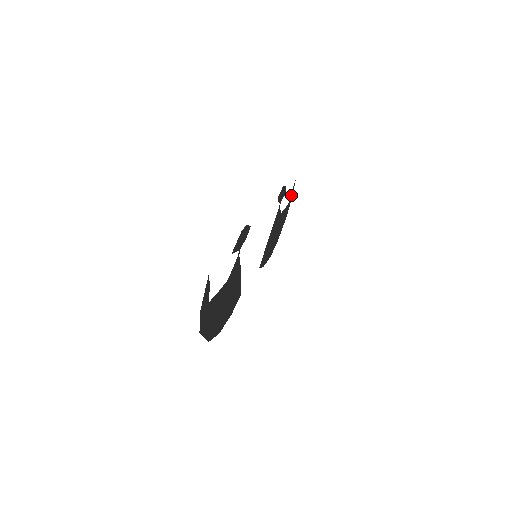
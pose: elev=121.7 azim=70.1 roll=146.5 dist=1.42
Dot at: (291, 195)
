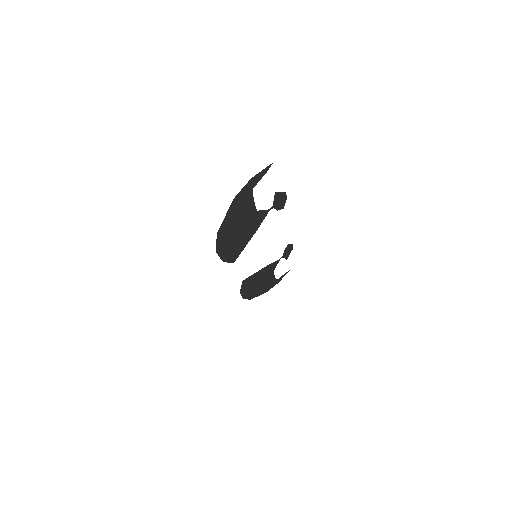
Dot at: (281, 277)
